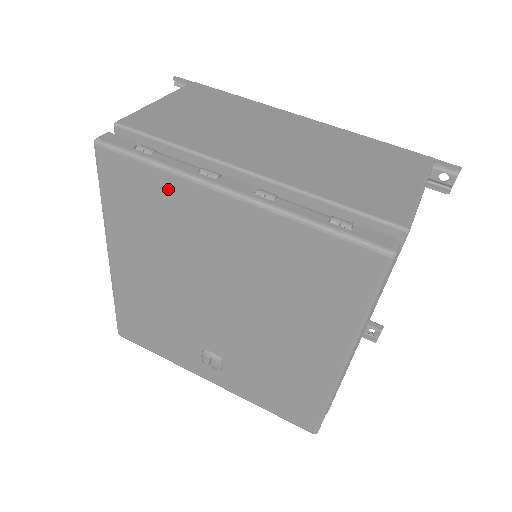
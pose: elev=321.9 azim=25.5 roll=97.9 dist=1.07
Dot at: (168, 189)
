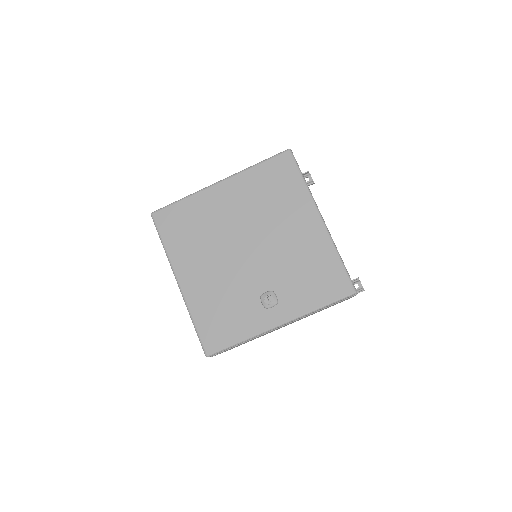
Dot at: (193, 205)
